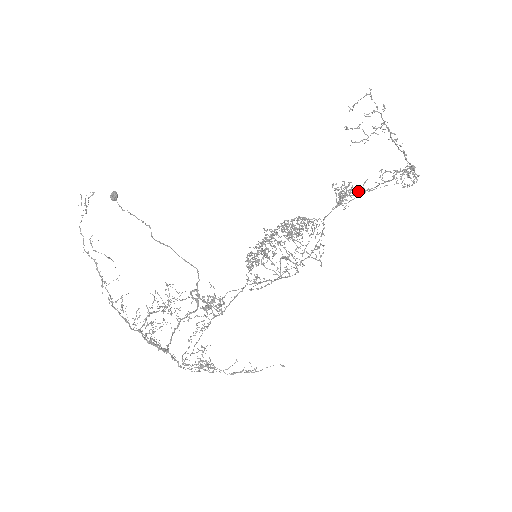
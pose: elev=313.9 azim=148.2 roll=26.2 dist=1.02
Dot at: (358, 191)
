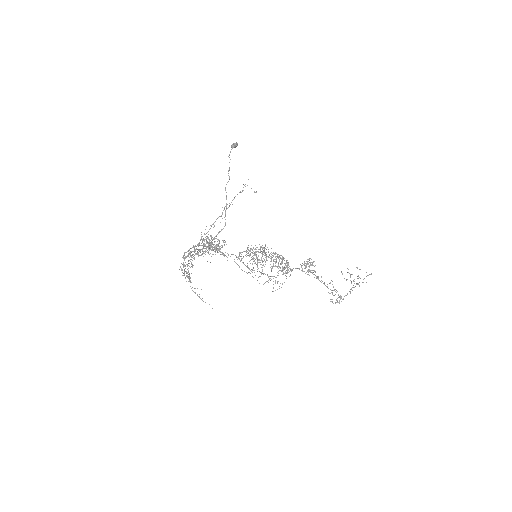
Dot at: occluded
